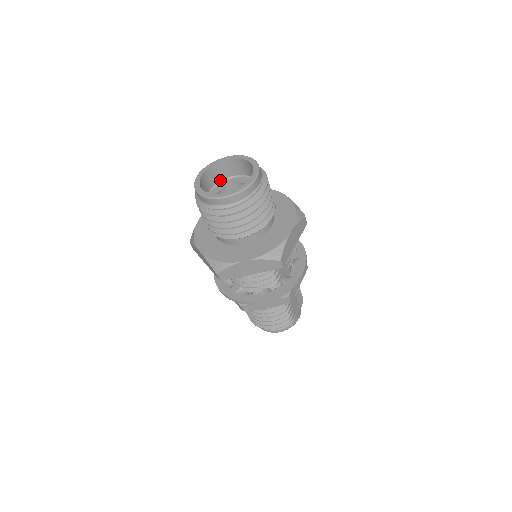
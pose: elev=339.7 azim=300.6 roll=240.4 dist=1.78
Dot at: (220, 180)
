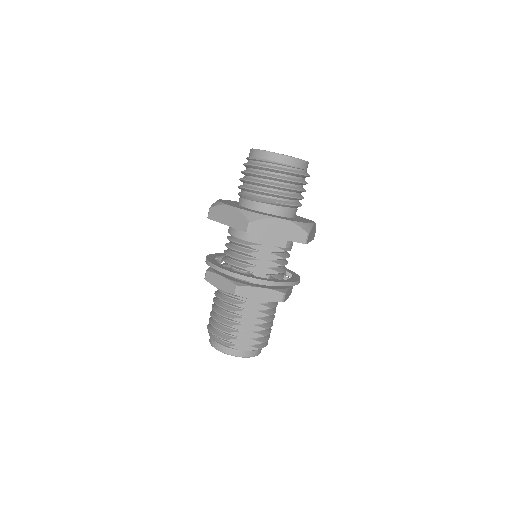
Dot at: occluded
